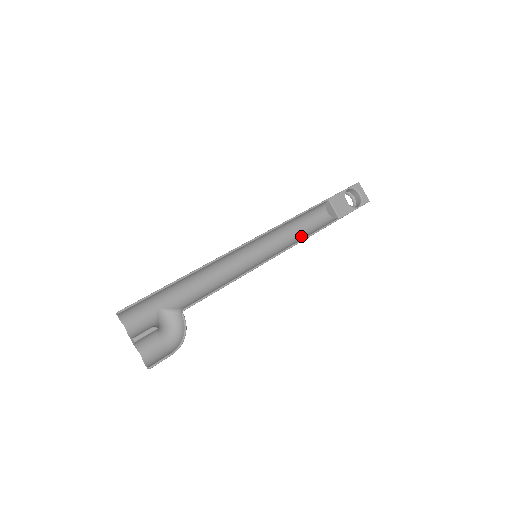
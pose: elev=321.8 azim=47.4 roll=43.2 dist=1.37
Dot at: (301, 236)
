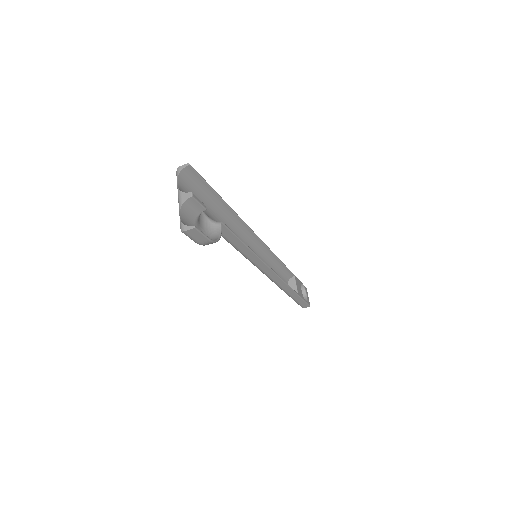
Dot at: occluded
